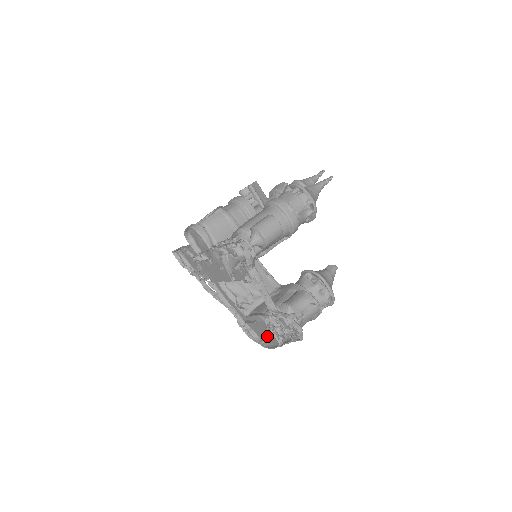
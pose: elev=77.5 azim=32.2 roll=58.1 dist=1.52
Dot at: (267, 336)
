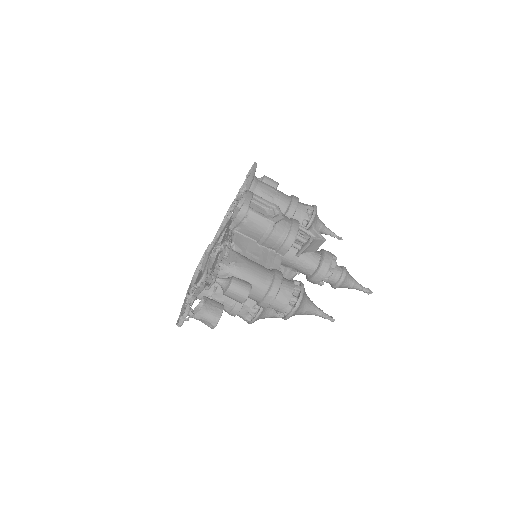
Dot at: (198, 278)
